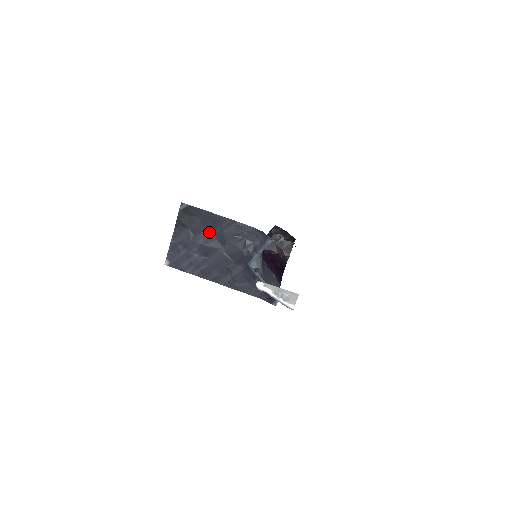
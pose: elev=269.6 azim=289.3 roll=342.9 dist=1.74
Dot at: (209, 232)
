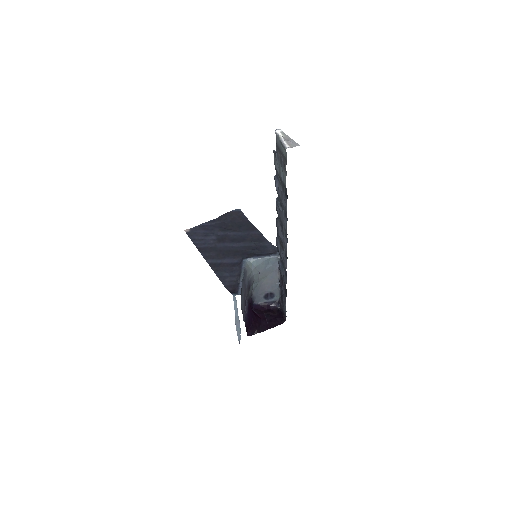
Dot at: (237, 232)
